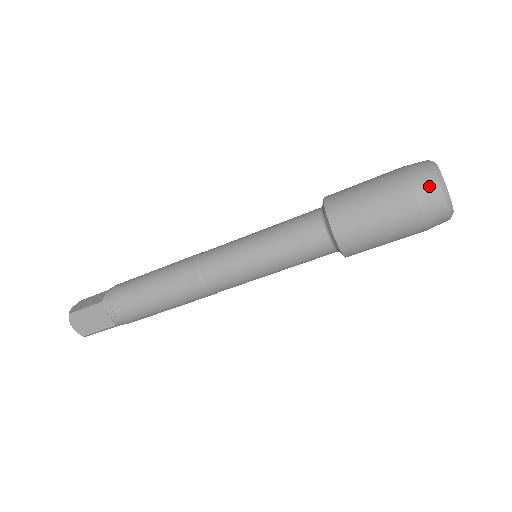
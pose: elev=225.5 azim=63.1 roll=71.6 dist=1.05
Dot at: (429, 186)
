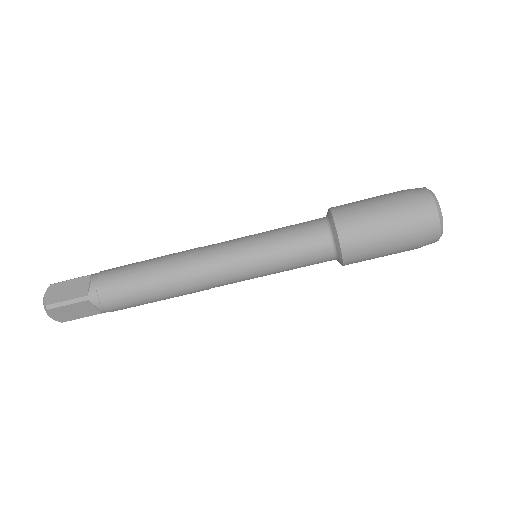
Dot at: (417, 189)
